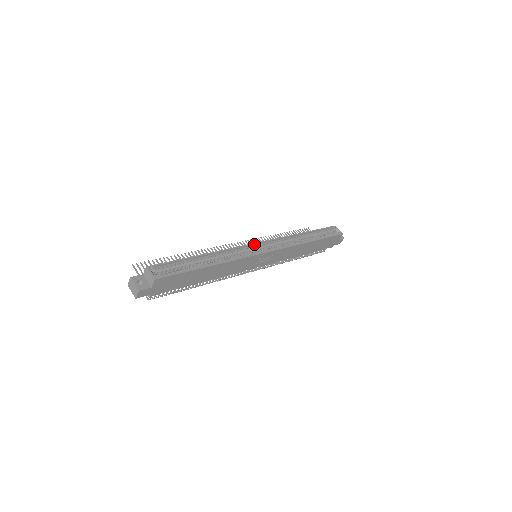
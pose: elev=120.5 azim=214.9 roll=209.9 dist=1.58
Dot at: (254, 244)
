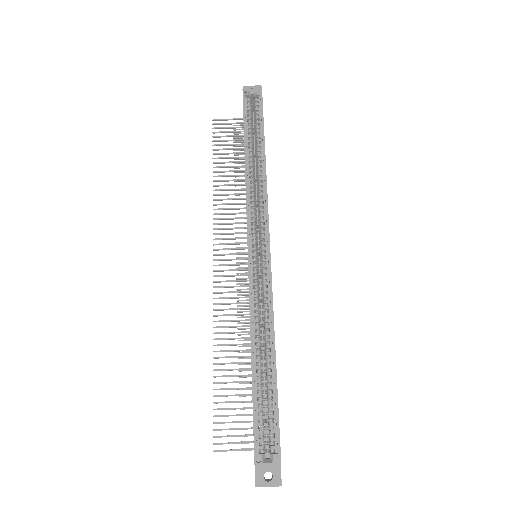
Dot at: (249, 259)
